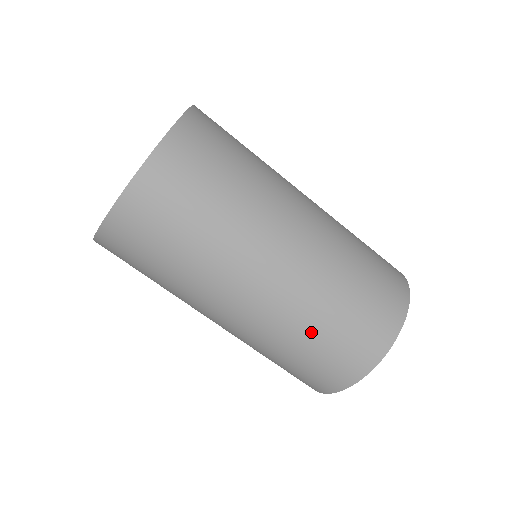
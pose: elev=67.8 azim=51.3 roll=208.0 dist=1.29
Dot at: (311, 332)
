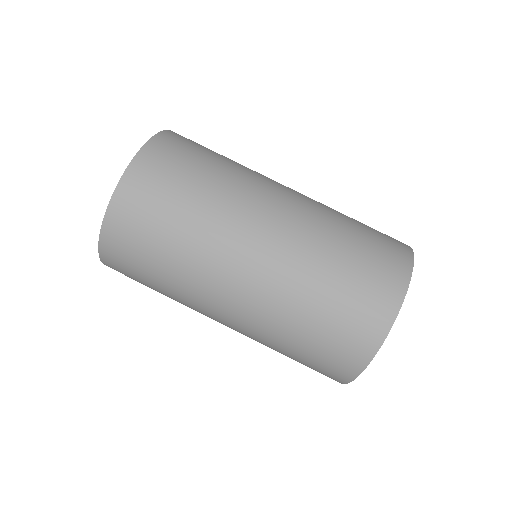
Dot at: (305, 314)
